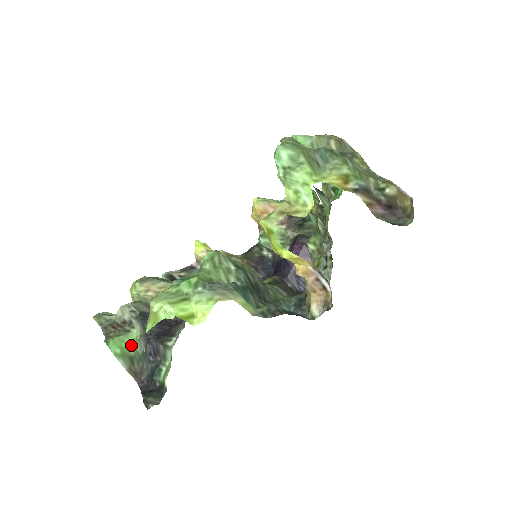
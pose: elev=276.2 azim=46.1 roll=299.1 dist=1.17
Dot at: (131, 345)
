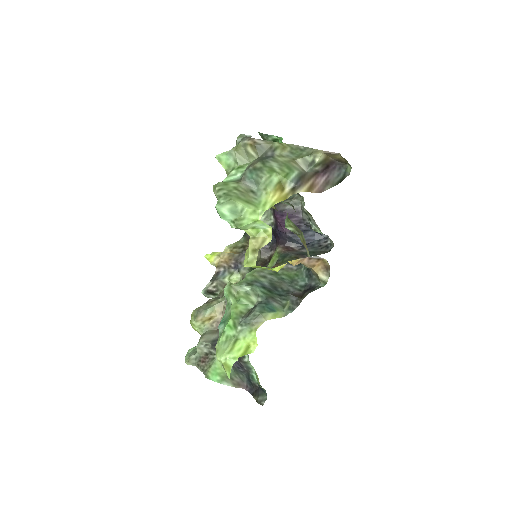
Dot at: (222, 368)
